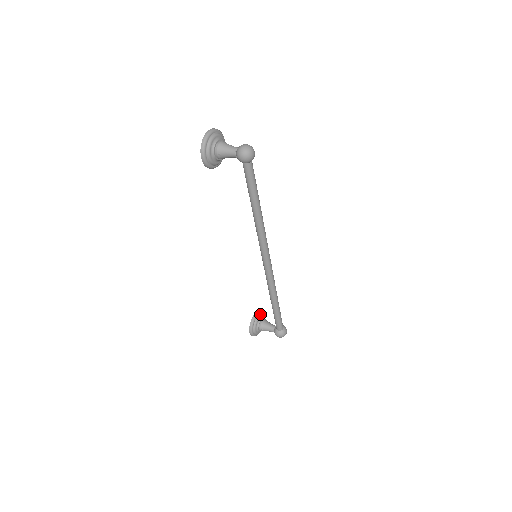
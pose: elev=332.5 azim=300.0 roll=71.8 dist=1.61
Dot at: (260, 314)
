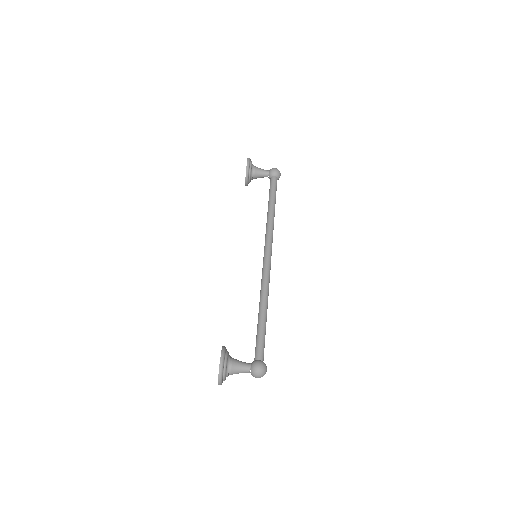
Dot at: (249, 176)
